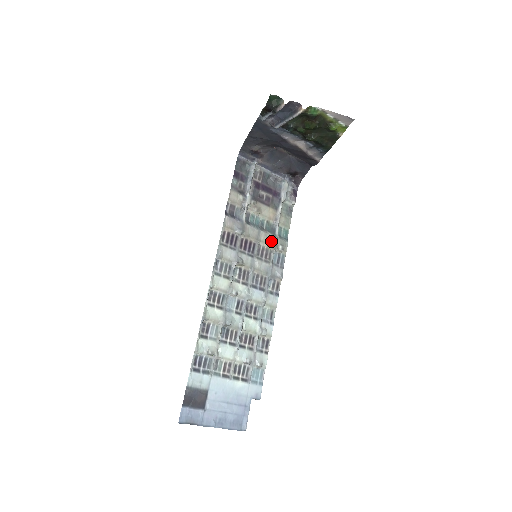
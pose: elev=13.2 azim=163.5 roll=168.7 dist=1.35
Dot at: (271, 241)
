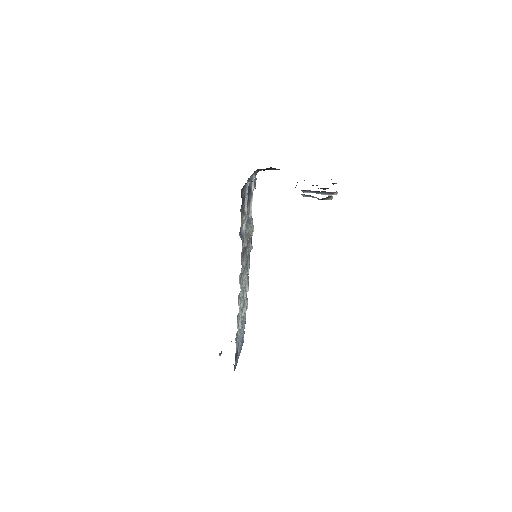
Dot at: (252, 232)
